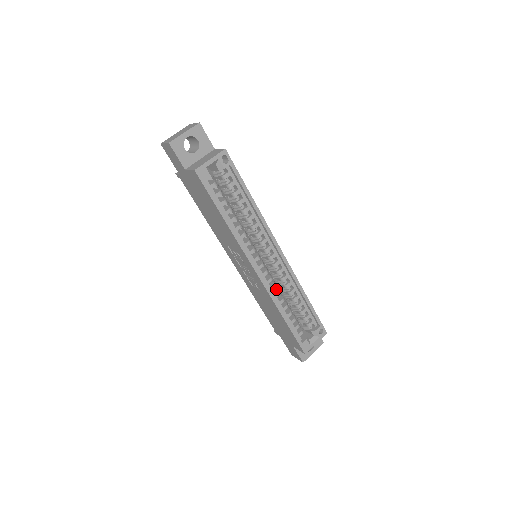
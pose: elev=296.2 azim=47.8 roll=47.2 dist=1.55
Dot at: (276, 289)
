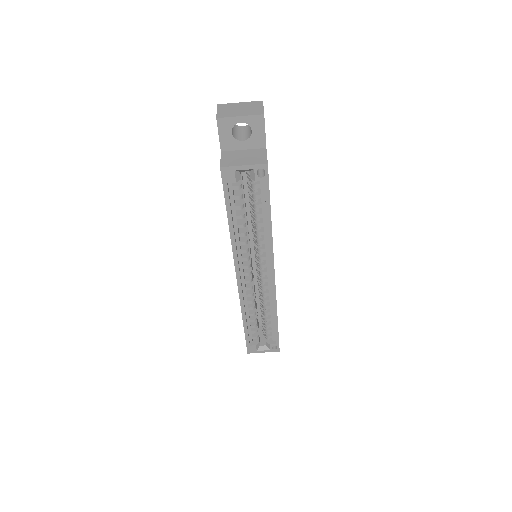
Dot at: occluded
